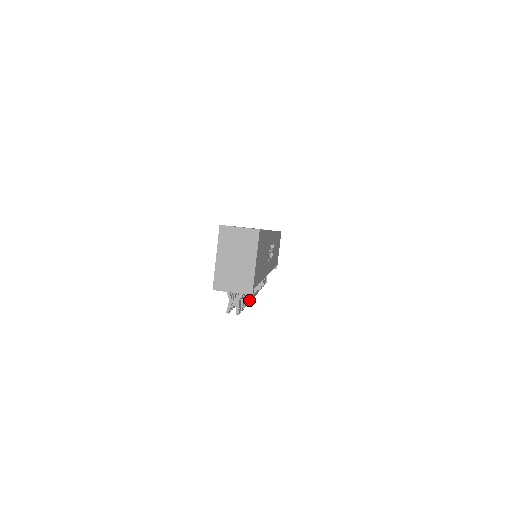
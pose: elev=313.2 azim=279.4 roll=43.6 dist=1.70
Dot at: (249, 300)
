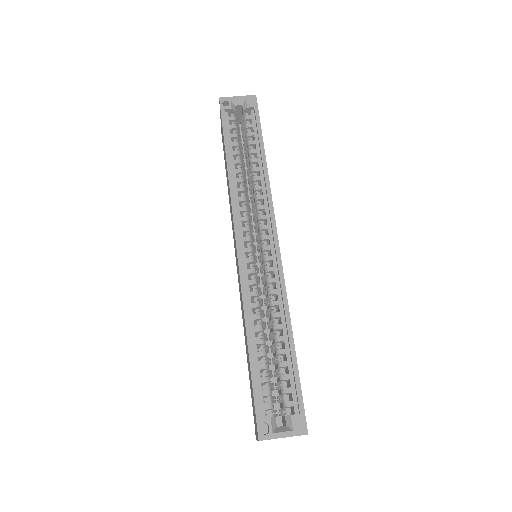
Dot at: occluded
